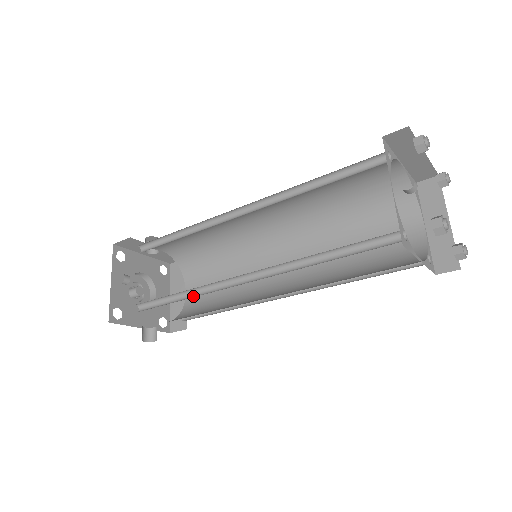
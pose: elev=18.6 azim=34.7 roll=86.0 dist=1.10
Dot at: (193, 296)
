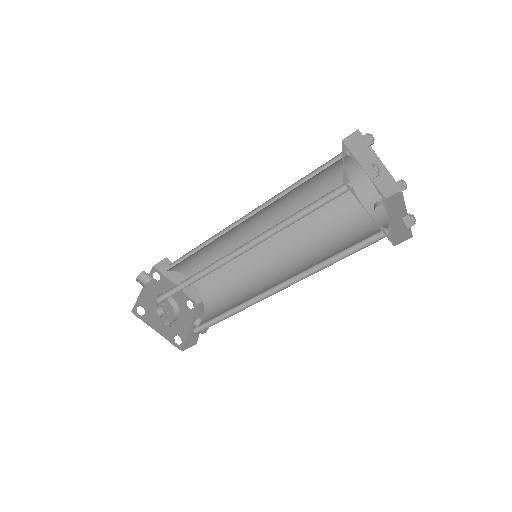
Dot at: (237, 309)
